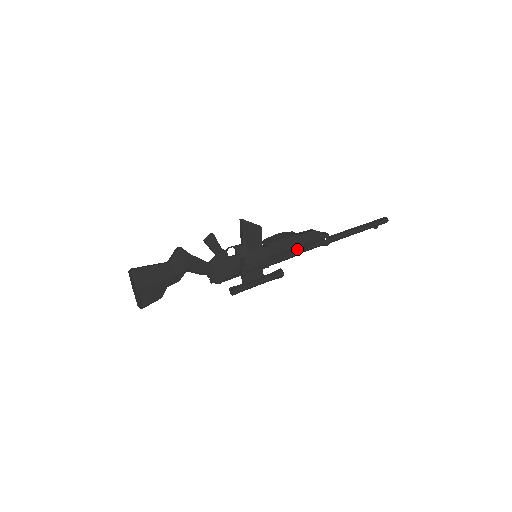
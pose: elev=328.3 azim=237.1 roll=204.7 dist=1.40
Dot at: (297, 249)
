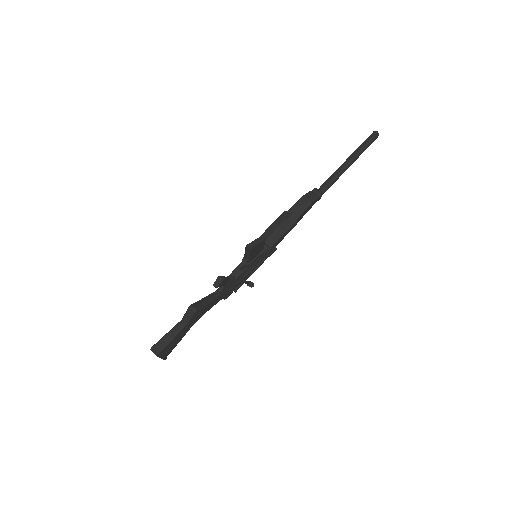
Dot at: occluded
